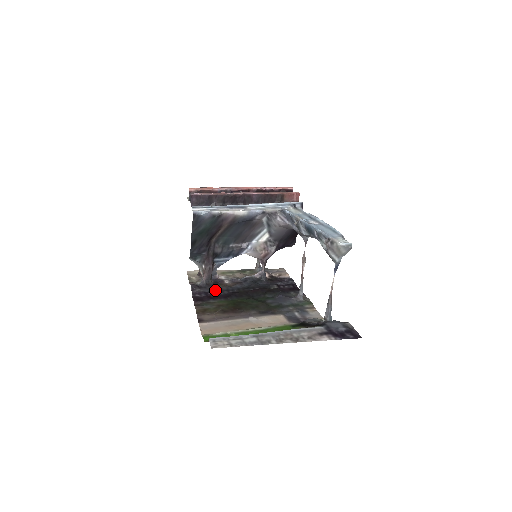
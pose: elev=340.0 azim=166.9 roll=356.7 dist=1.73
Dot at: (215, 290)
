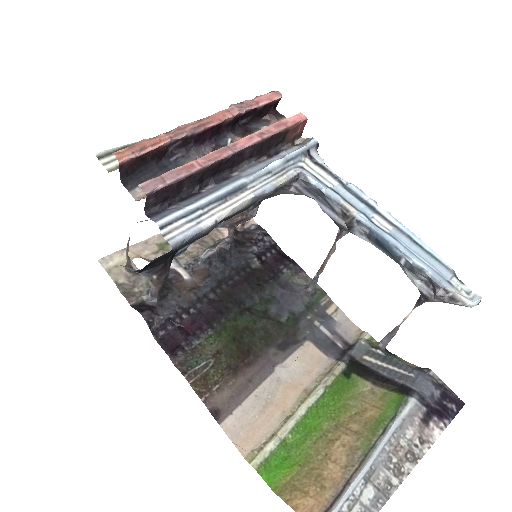
Dot at: (181, 307)
